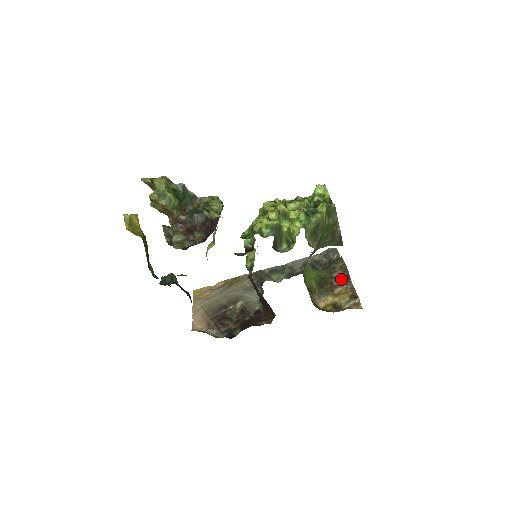
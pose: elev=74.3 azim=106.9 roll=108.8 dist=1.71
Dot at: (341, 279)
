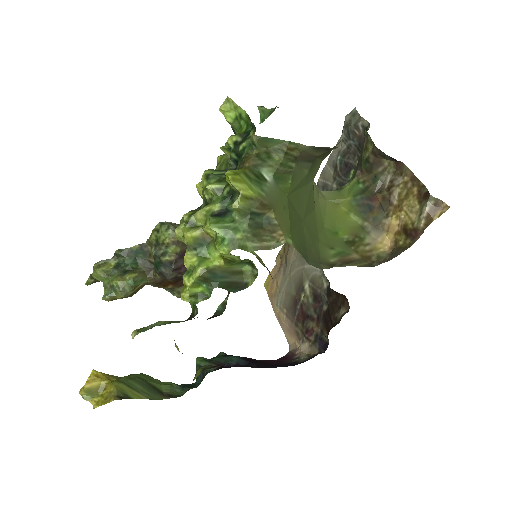
Dot at: (389, 169)
